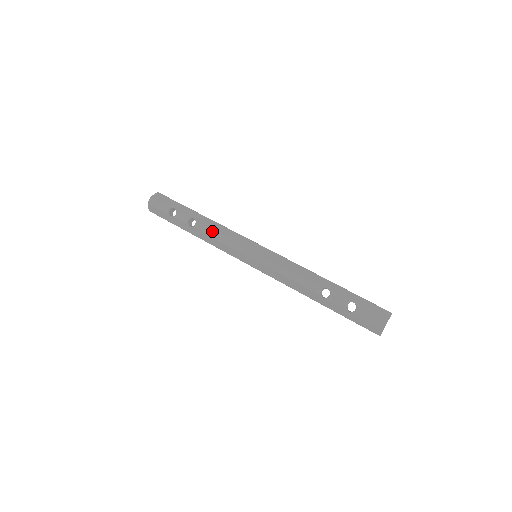
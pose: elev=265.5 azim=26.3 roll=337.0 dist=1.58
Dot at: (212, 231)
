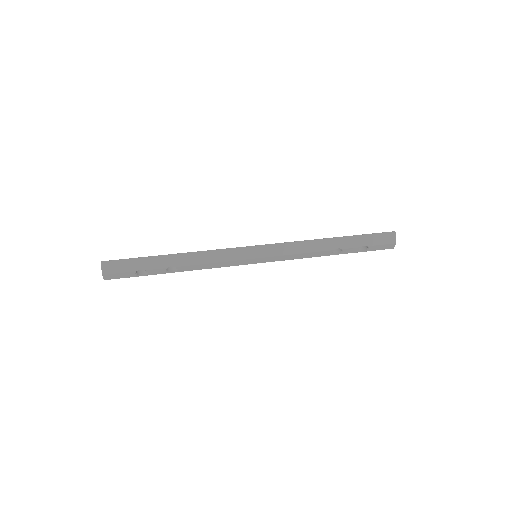
Dot at: (200, 266)
